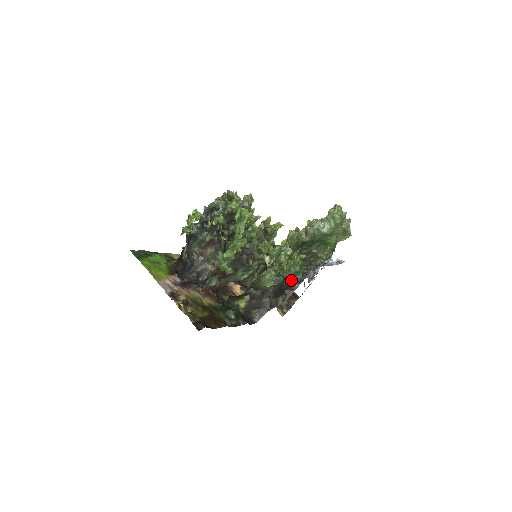
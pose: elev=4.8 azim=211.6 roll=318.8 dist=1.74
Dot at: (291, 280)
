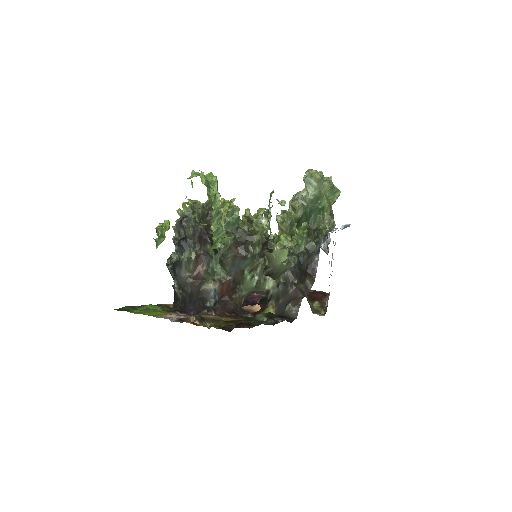
Dot at: (306, 255)
